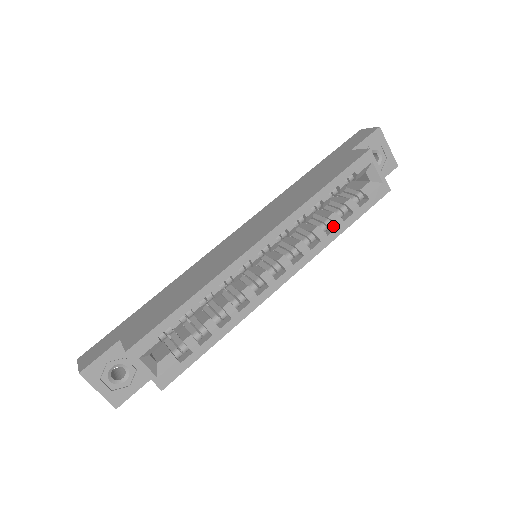
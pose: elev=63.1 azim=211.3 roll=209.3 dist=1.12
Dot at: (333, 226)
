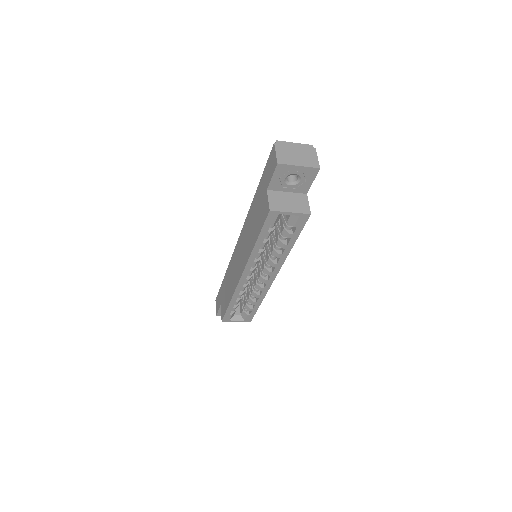
Dot at: occluded
